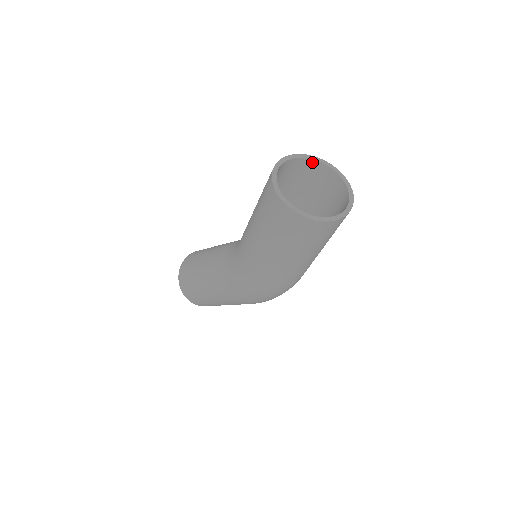
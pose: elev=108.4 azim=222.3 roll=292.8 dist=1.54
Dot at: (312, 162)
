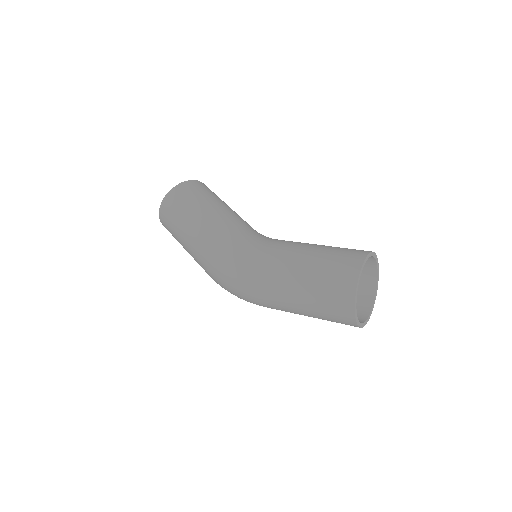
Dot at: (374, 274)
